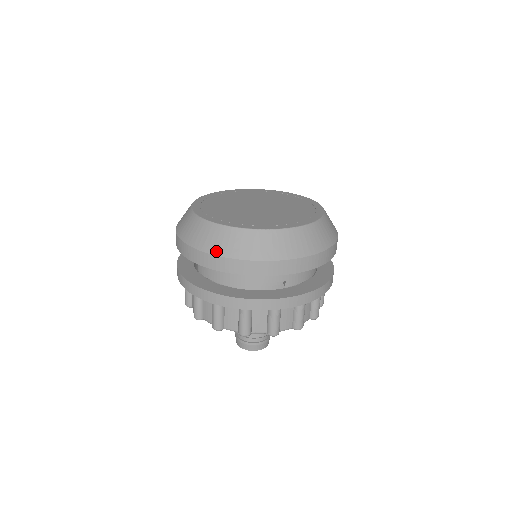
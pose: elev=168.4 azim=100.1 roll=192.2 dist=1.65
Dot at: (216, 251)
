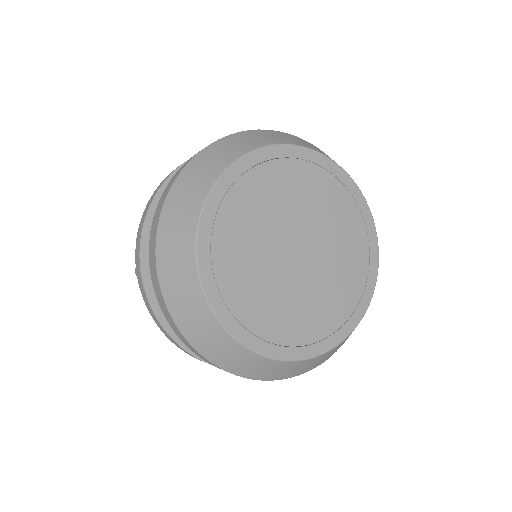
Dot at: (261, 378)
